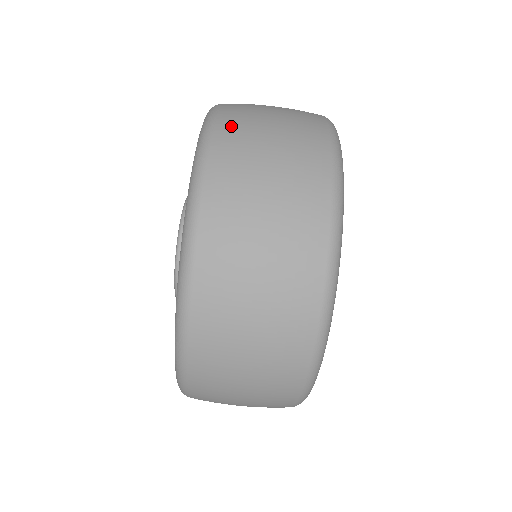
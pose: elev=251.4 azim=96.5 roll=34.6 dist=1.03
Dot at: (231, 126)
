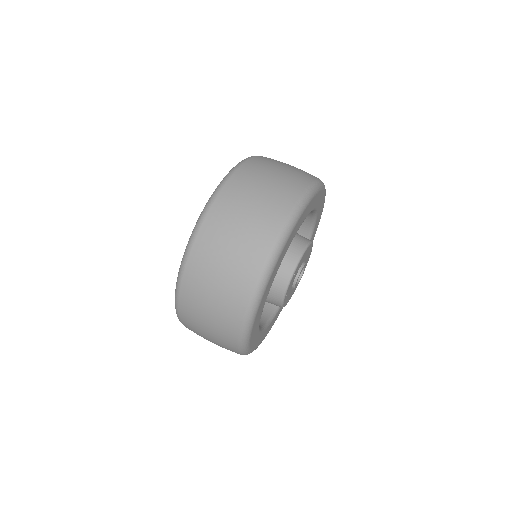
Dot at: (251, 167)
